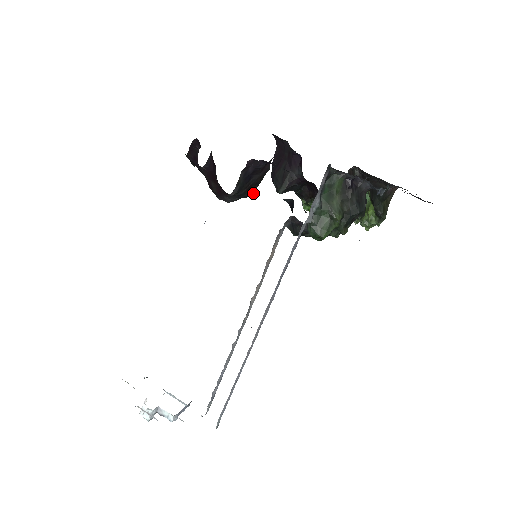
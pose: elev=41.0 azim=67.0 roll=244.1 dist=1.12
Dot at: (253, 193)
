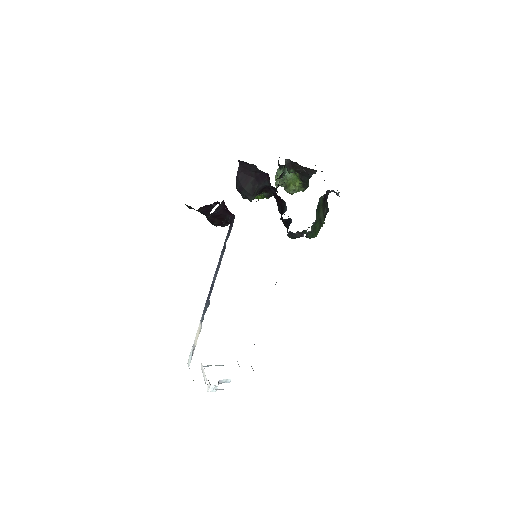
Dot at: occluded
